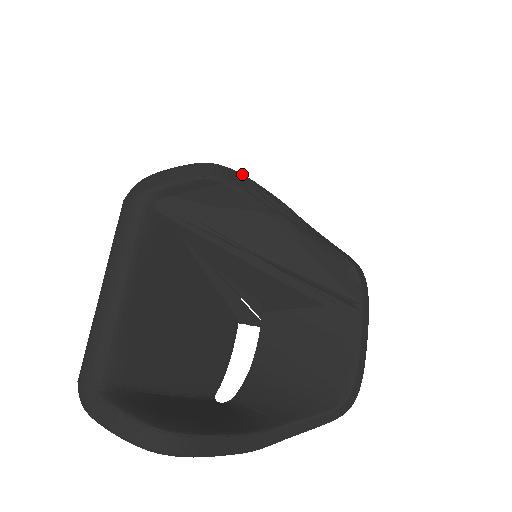
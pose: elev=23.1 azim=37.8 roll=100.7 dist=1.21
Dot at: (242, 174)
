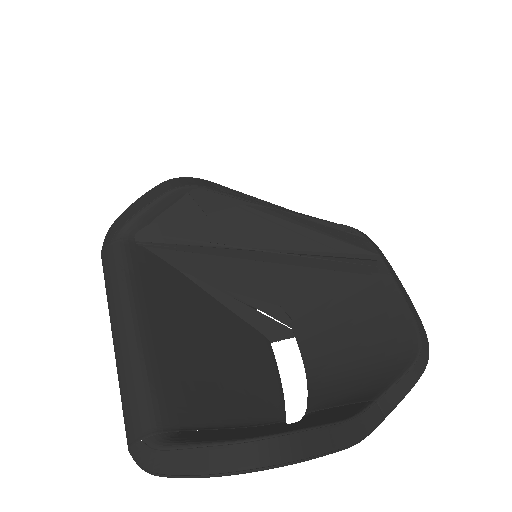
Dot at: (207, 180)
